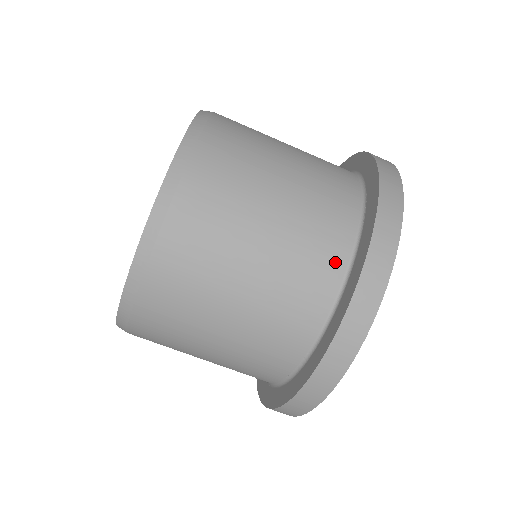
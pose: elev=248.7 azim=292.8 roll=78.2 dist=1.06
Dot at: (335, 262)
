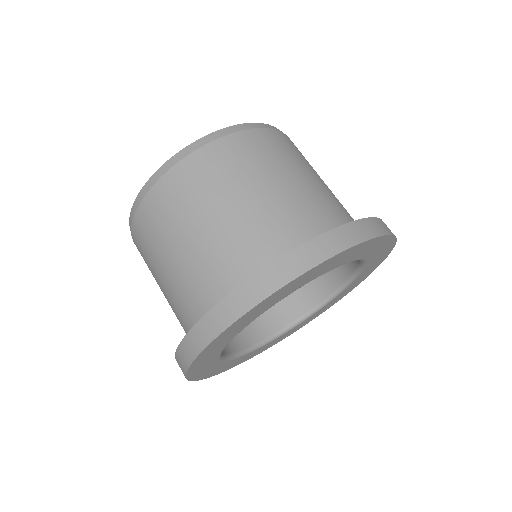
Dot at: (294, 241)
